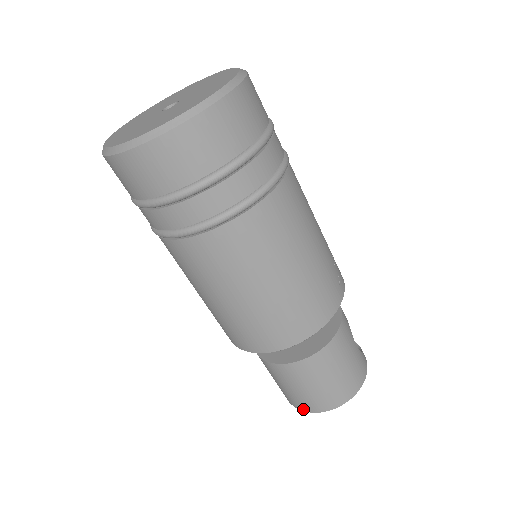
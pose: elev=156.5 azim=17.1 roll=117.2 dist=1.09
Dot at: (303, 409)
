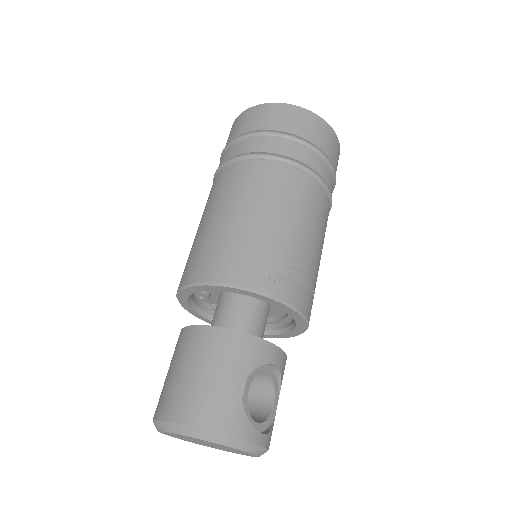
Dot at: occluded
